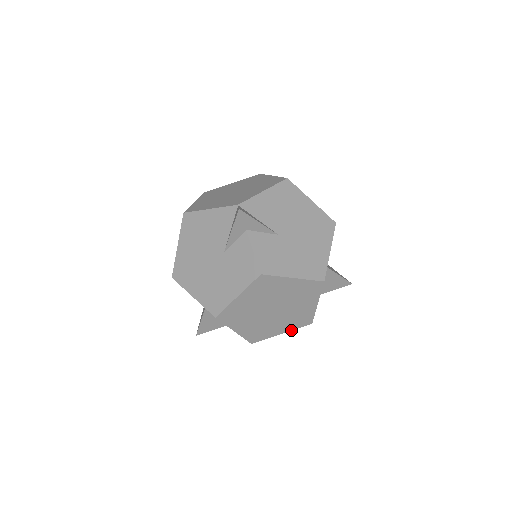
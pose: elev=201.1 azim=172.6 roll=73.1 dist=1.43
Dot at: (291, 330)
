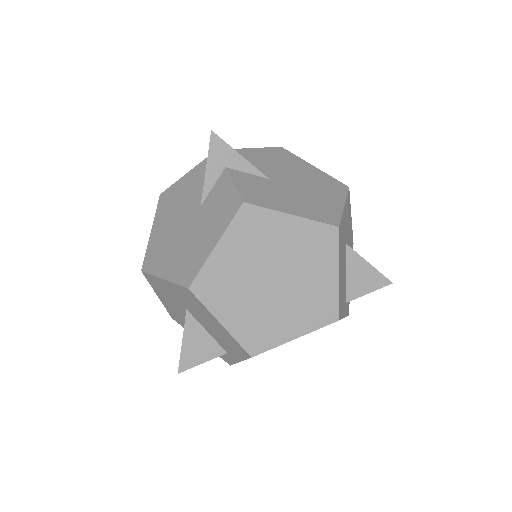
Dot at: (309, 332)
